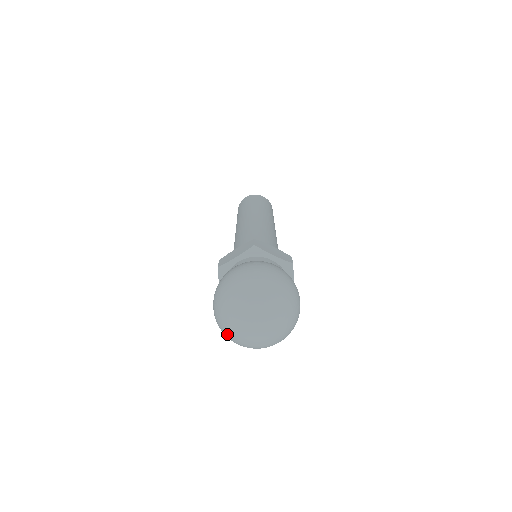
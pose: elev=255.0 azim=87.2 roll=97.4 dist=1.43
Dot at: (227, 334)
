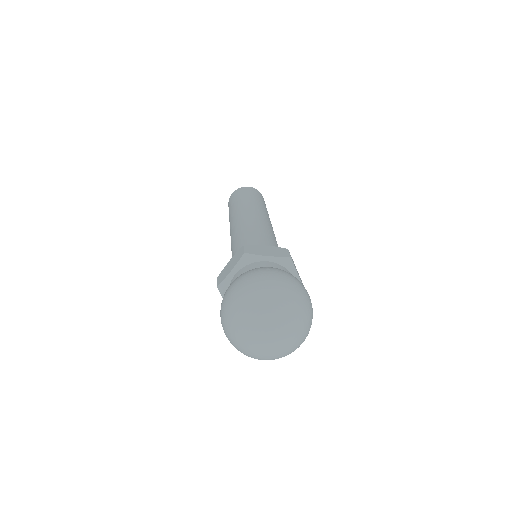
Dot at: (246, 355)
